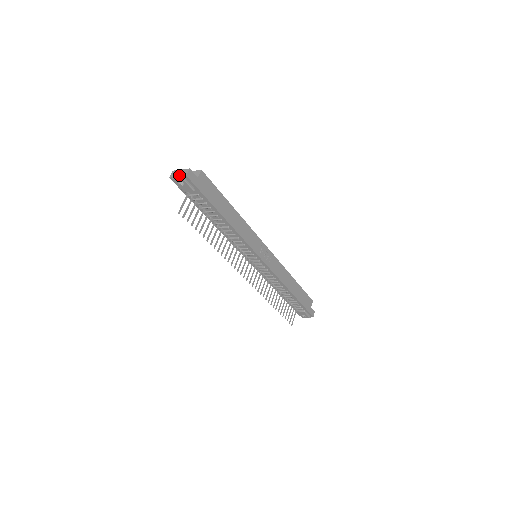
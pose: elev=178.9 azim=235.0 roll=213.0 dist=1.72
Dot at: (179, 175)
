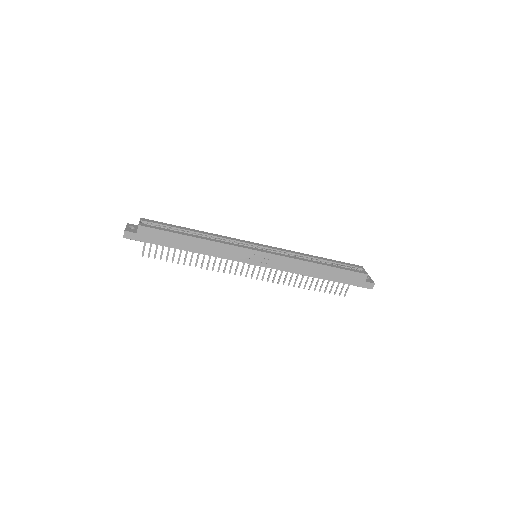
Dot at: occluded
